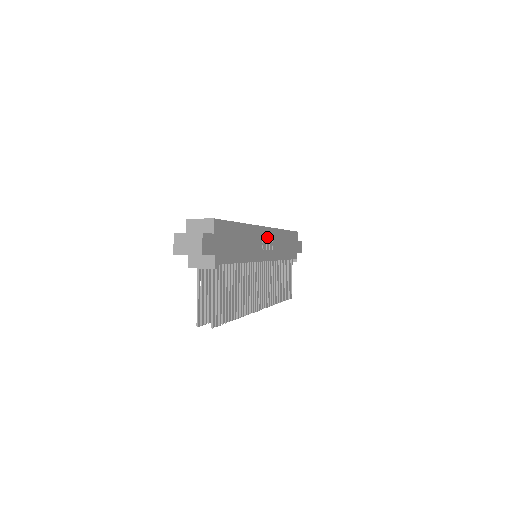
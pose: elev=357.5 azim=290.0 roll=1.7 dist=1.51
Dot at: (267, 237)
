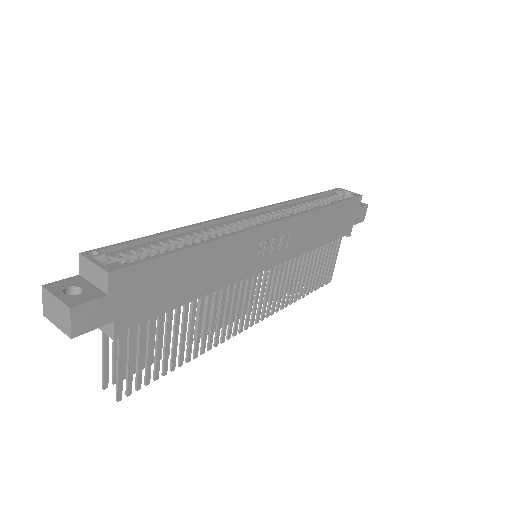
Dot at: (275, 235)
